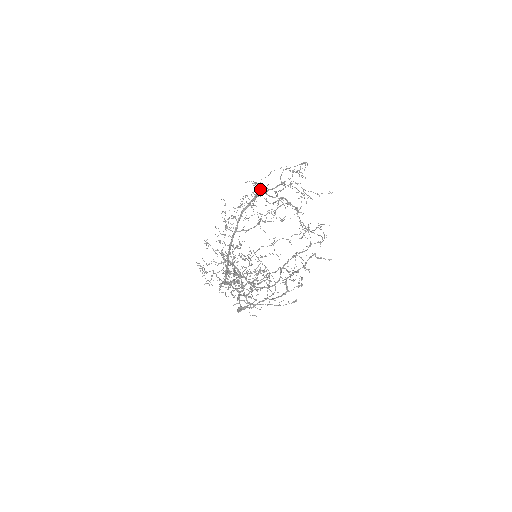
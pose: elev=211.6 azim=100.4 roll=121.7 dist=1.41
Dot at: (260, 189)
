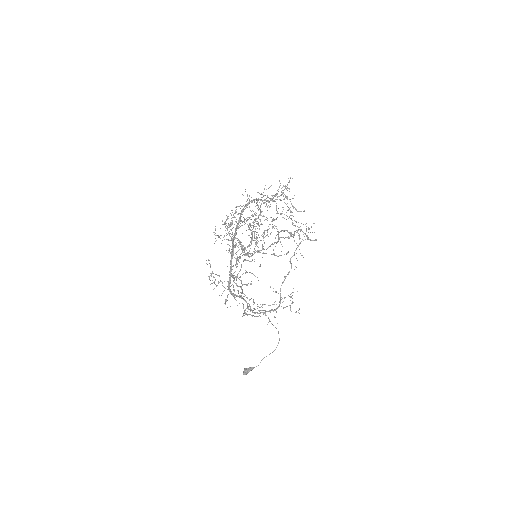
Dot at: occluded
